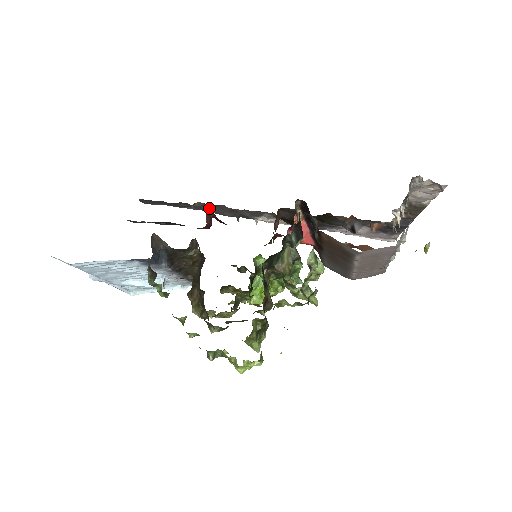
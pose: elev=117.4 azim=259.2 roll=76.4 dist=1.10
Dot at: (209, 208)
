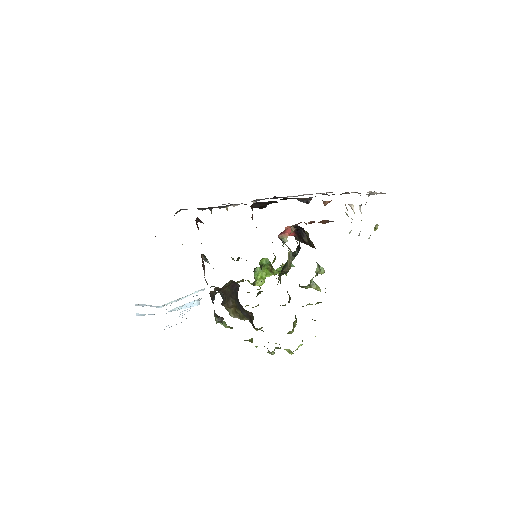
Dot at: (196, 218)
